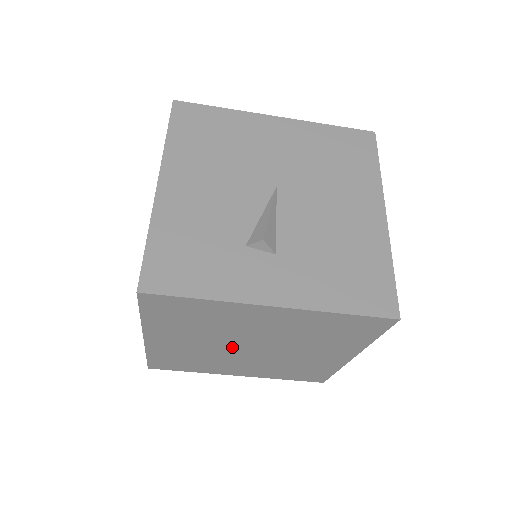
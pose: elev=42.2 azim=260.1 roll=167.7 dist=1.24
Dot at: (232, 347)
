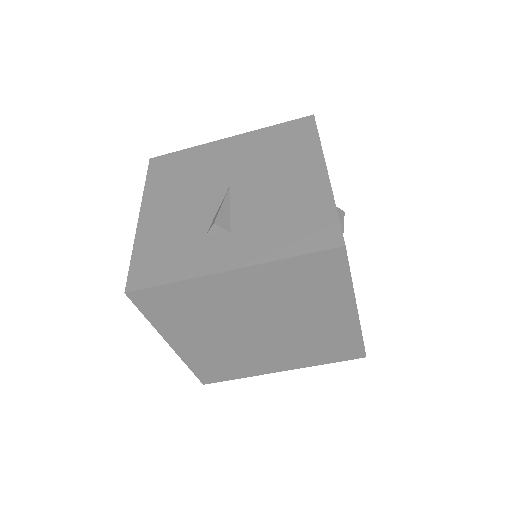
Dot at: (244, 333)
